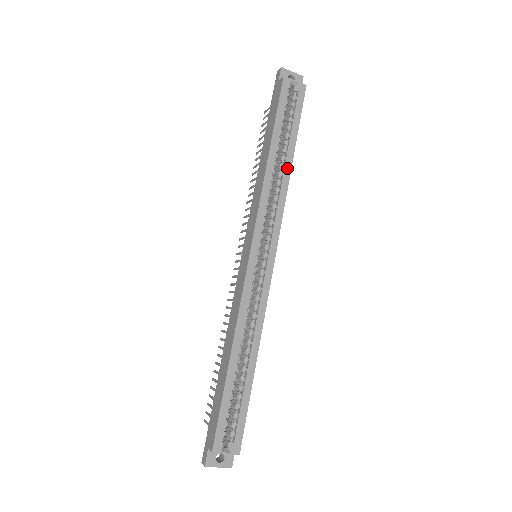
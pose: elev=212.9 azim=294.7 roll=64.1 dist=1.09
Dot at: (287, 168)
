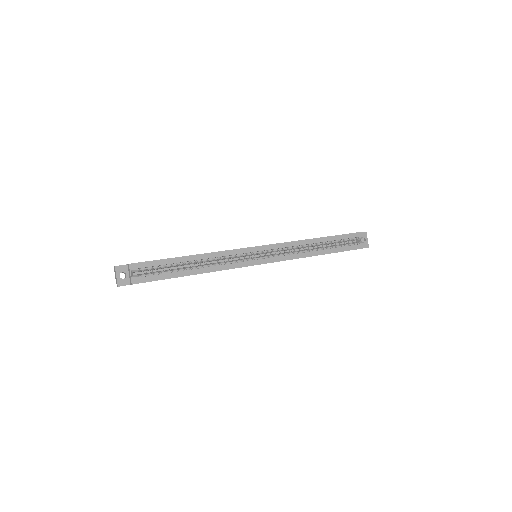
Dot at: (316, 253)
